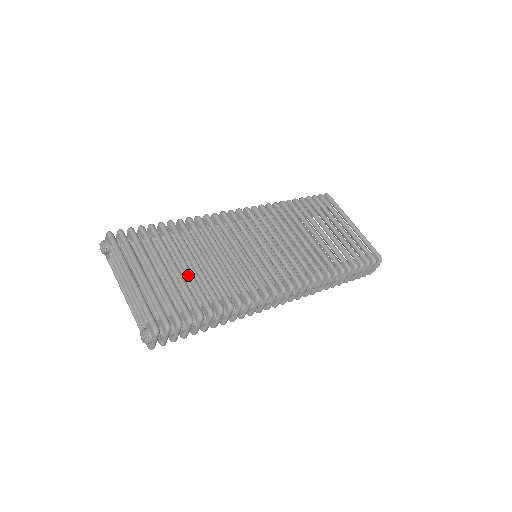
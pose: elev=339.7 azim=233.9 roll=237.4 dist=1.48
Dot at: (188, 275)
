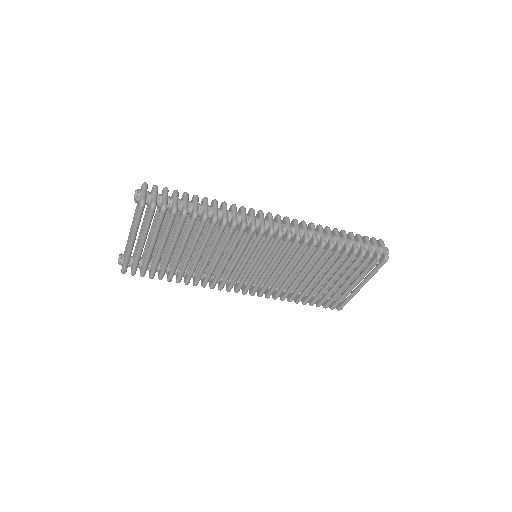
Dot at: occluded
